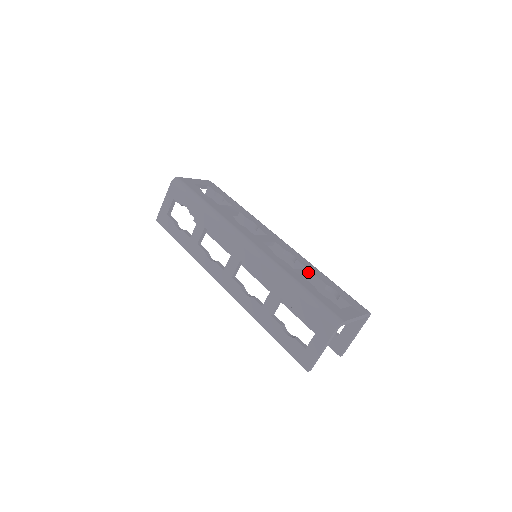
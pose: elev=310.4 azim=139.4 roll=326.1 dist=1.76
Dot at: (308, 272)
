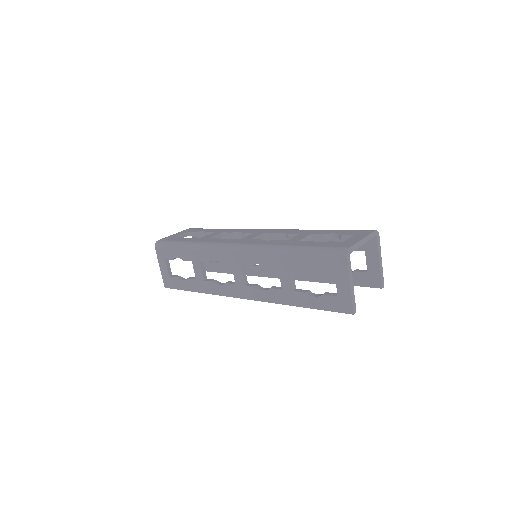
Dot at: (302, 235)
